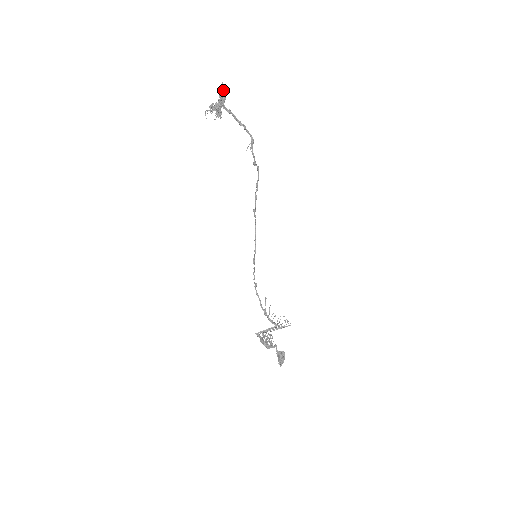
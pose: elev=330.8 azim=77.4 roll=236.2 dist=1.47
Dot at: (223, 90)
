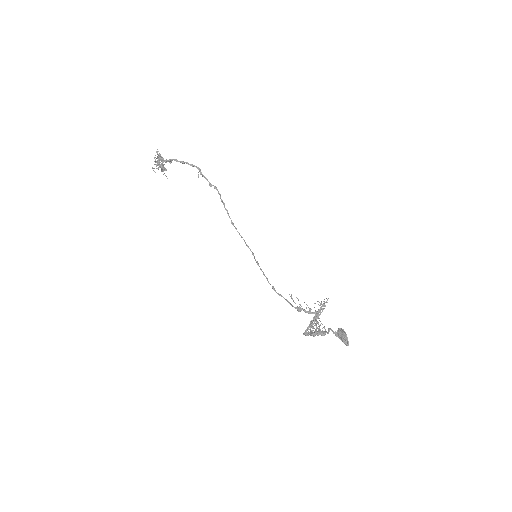
Dot at: occluded
